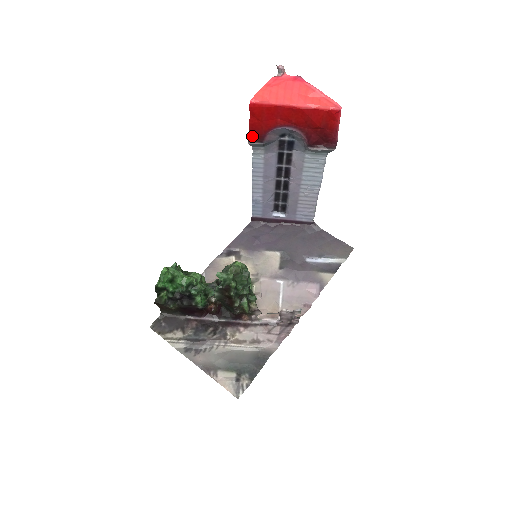
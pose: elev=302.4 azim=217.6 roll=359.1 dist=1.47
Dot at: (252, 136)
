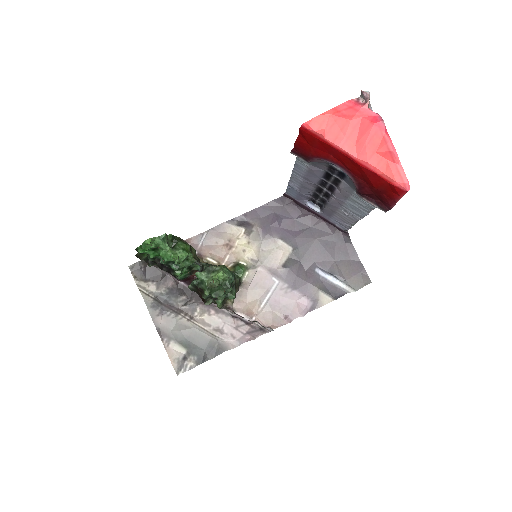
Dot at: (297, 150)
